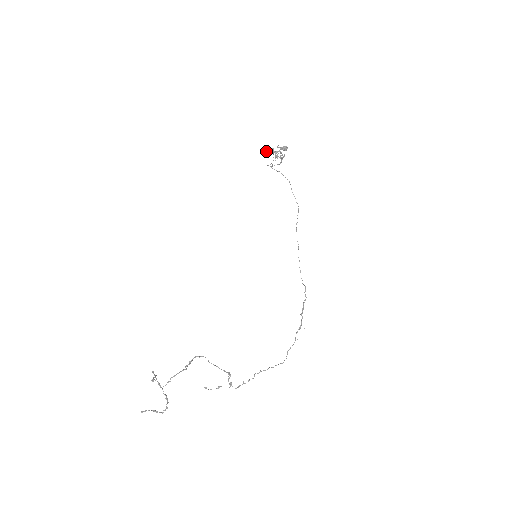
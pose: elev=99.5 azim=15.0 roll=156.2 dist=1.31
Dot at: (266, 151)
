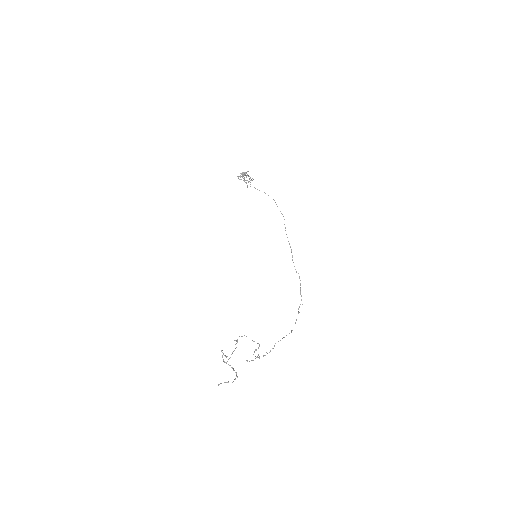
Dot at: (241, 176)
